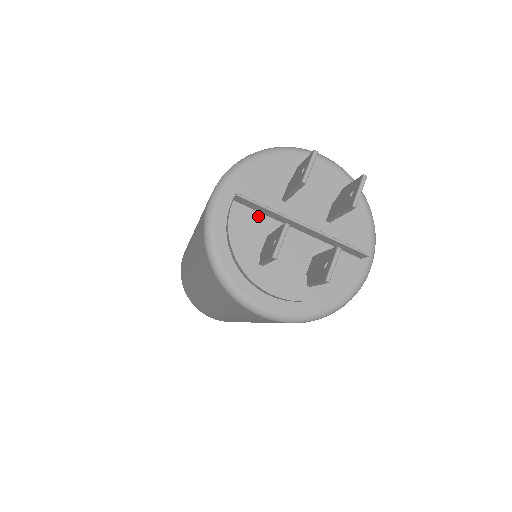
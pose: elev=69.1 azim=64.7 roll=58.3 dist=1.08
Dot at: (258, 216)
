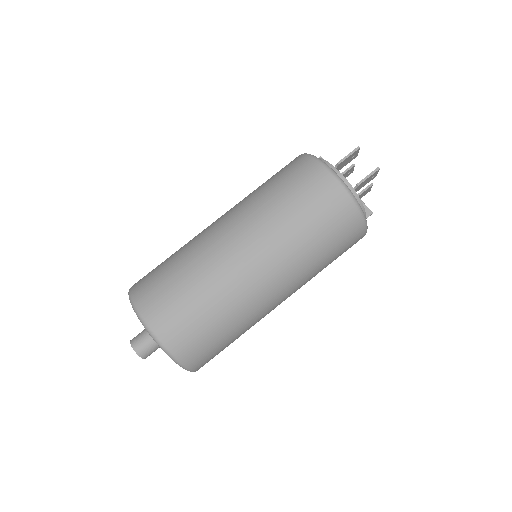
Dot at: occluded
